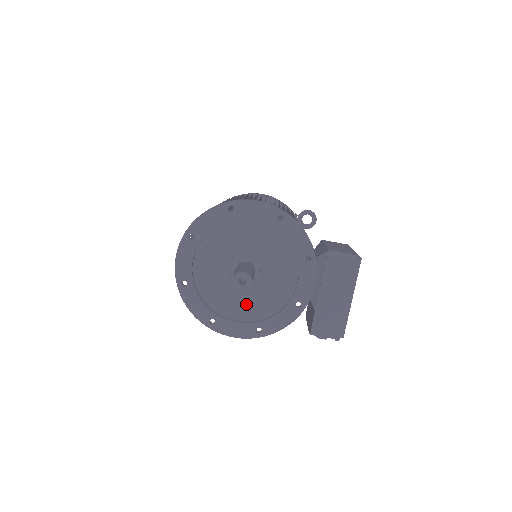
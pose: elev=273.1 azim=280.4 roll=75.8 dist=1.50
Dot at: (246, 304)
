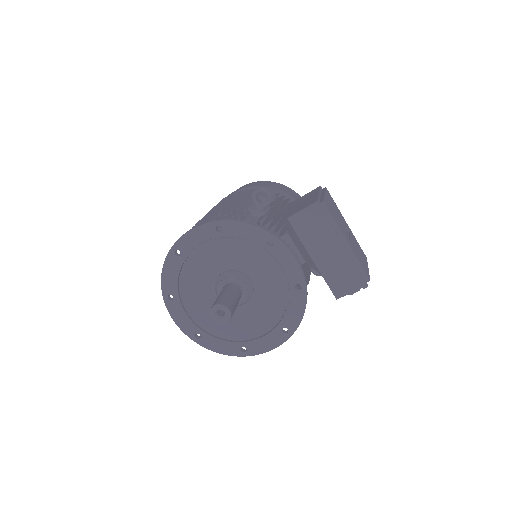
Dot at: (258, 316)
